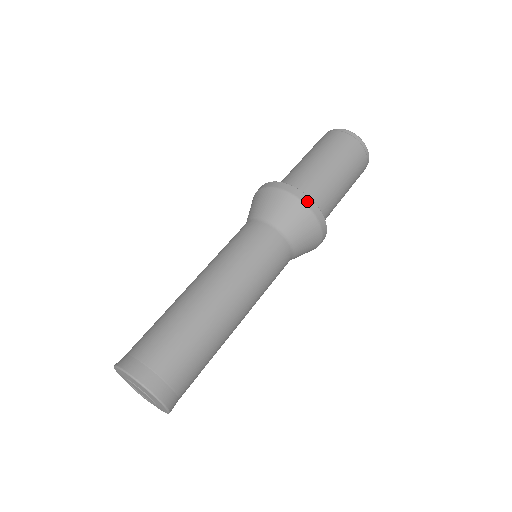
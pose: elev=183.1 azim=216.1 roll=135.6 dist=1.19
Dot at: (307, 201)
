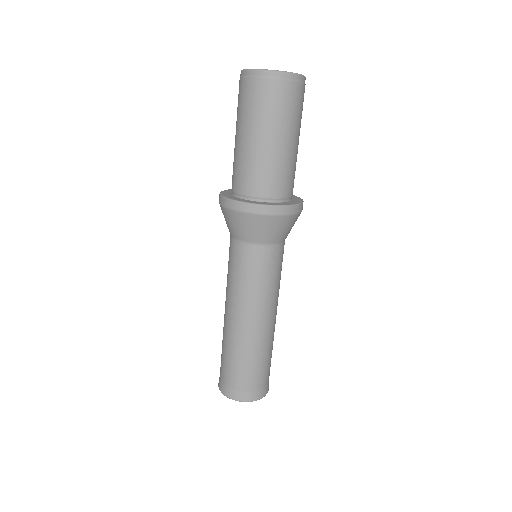
Dot at: (289, 211)
